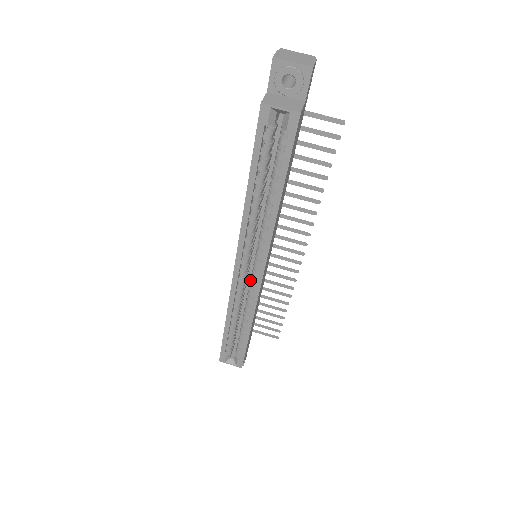
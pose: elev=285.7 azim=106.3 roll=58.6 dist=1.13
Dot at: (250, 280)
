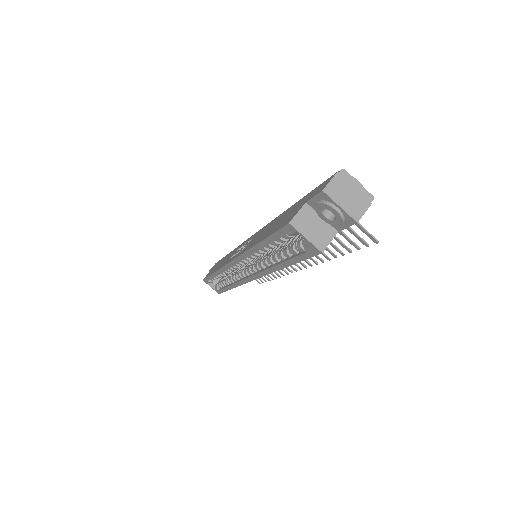
Dot at: (242, 271)
